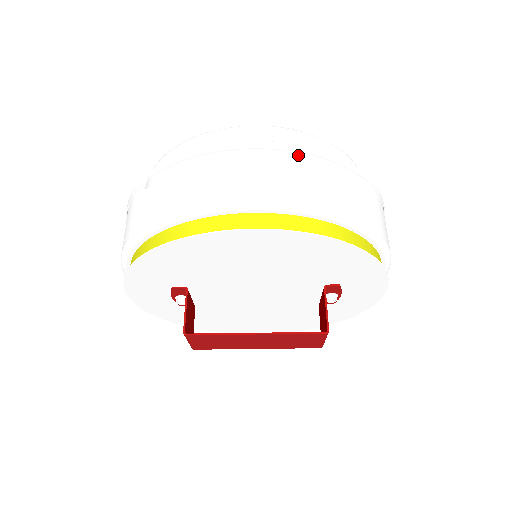
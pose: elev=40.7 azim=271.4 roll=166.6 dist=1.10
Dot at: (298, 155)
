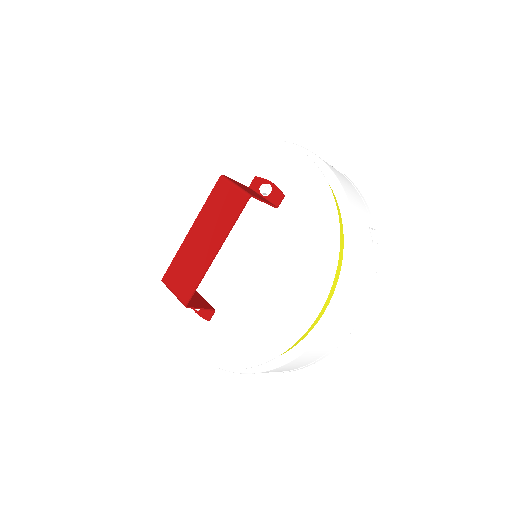
Dot at: occluded
